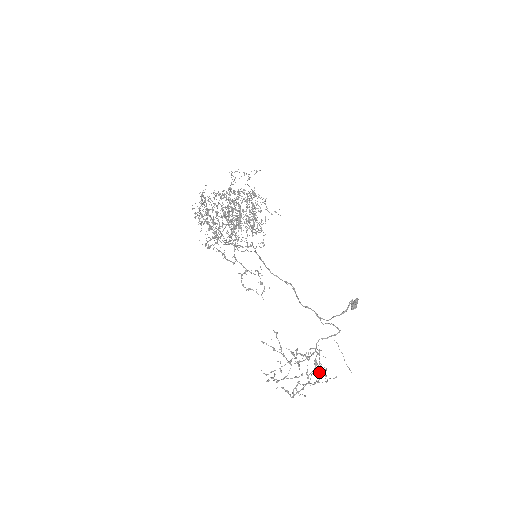
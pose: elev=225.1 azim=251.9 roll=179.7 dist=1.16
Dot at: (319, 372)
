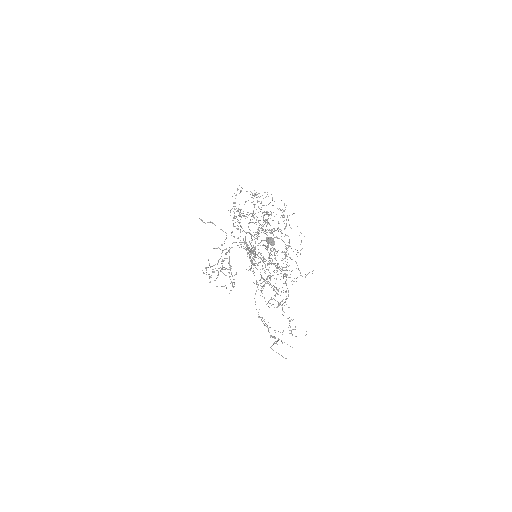
Dot at: (234, 275)
